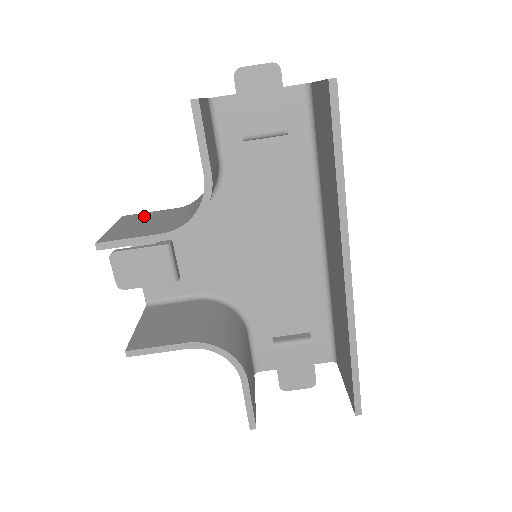
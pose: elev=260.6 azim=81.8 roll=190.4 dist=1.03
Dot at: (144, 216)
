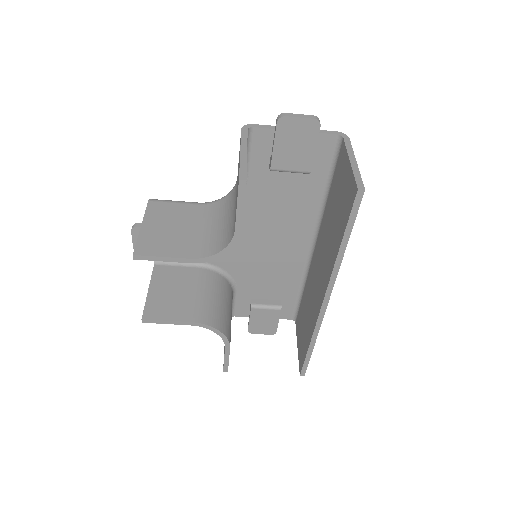
Dot at: (169, 211)
